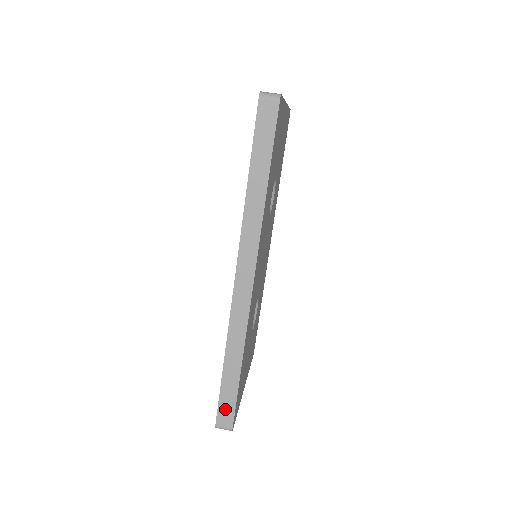
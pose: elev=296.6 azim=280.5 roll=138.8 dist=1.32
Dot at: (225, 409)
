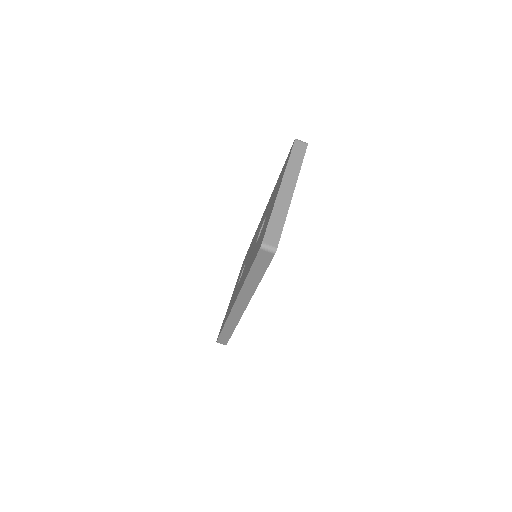
Dot at: (223, 339)
